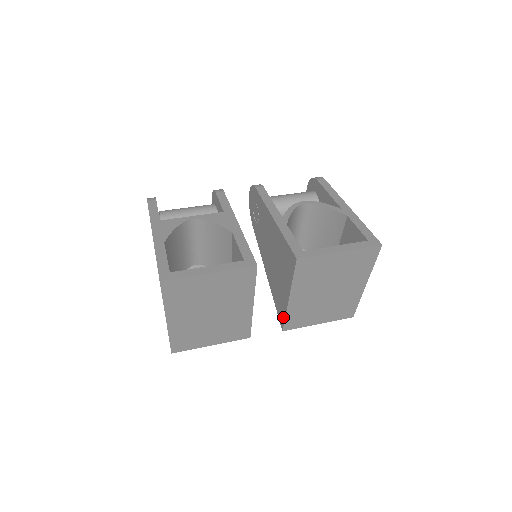
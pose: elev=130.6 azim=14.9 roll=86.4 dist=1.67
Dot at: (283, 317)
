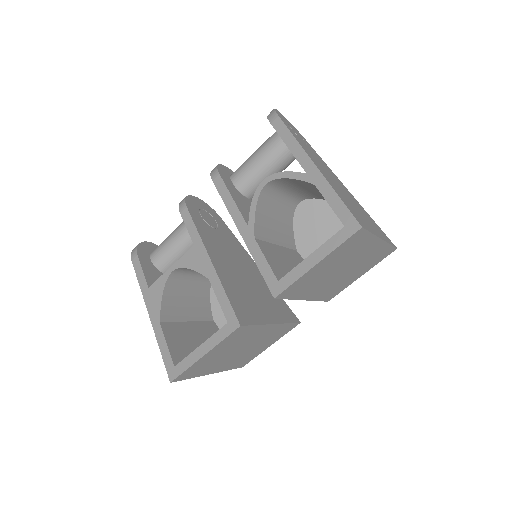
Dot at: occluded
